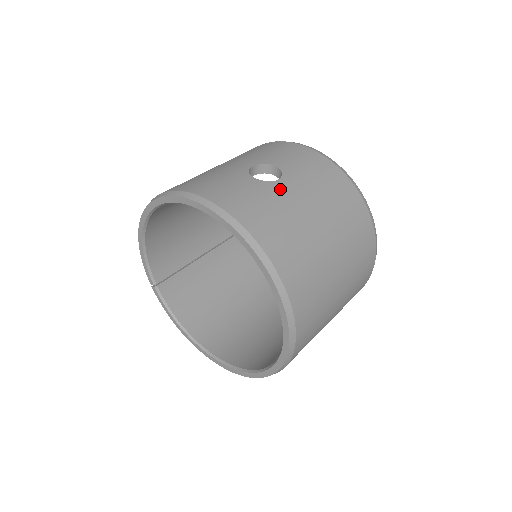
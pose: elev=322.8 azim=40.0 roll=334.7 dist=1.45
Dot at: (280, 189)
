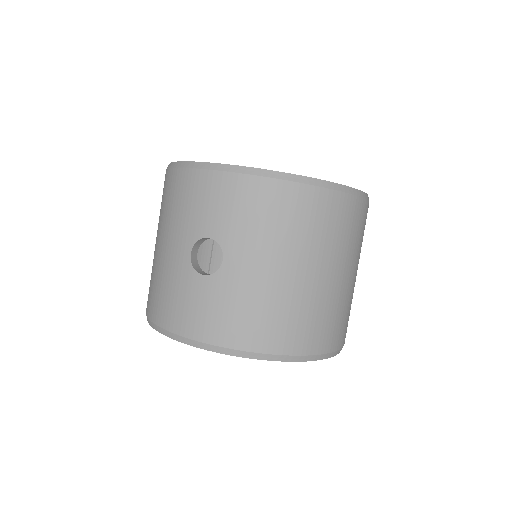
Dot at: (232, 273)
